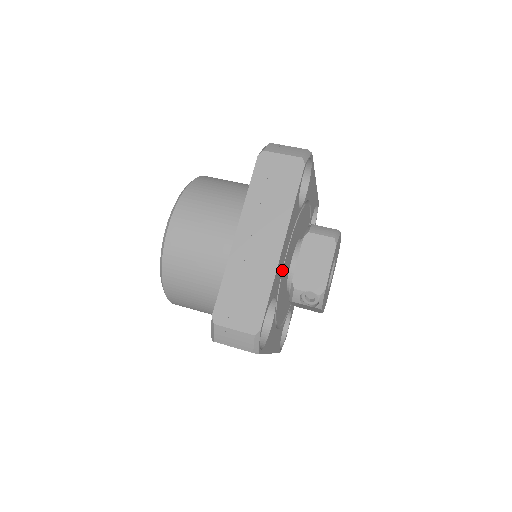
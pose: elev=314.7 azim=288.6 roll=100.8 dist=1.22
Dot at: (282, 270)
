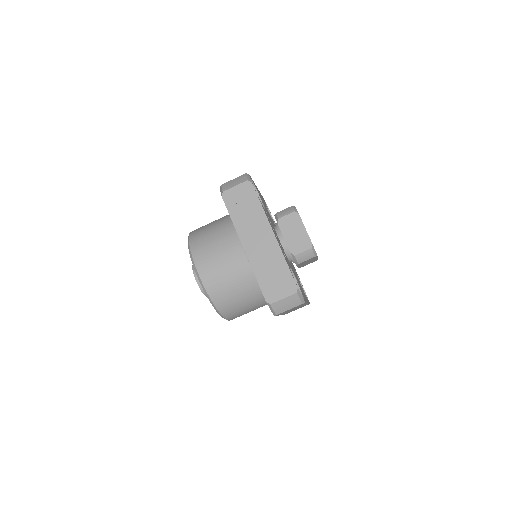
Dot at: occluded
